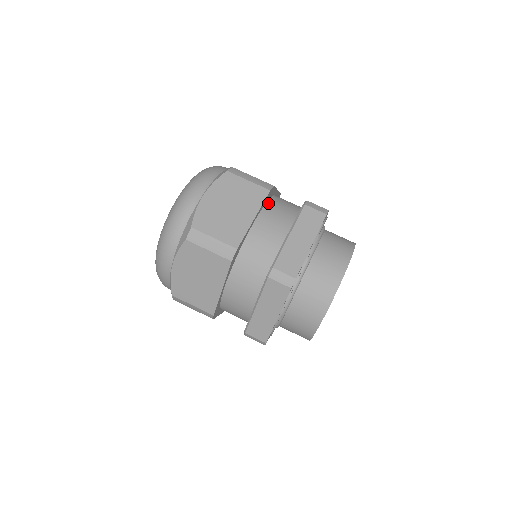
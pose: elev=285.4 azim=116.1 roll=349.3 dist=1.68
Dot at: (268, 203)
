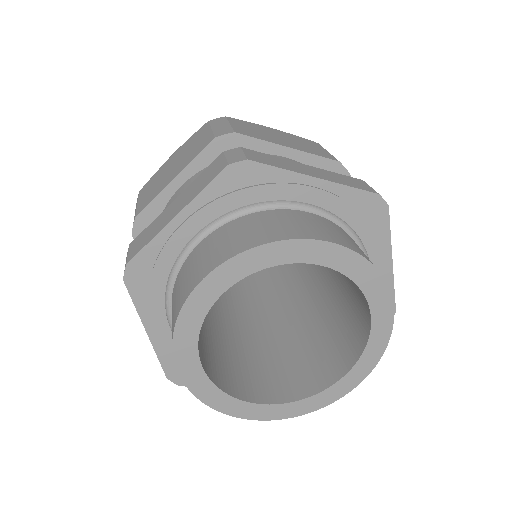
Dot at: occluded
